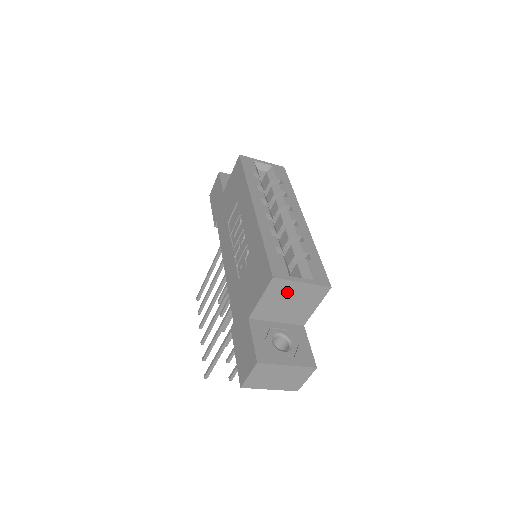
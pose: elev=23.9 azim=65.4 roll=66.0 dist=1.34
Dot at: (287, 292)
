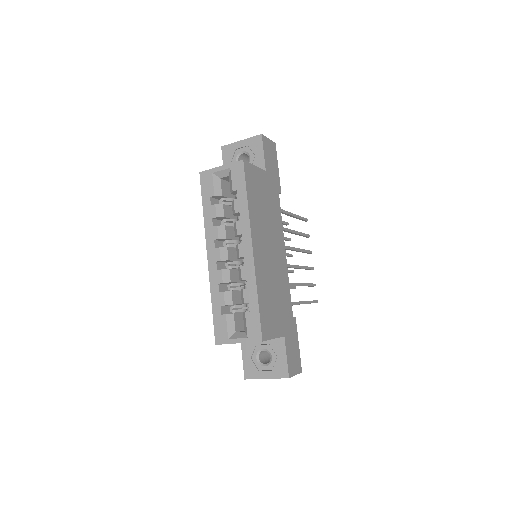
Dot at: occluded
